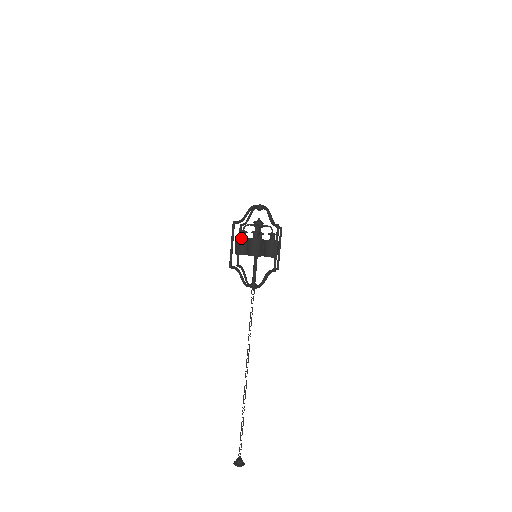
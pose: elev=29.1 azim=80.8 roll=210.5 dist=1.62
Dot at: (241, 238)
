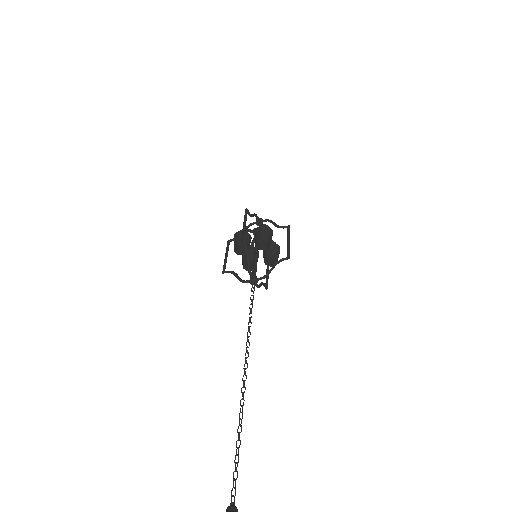
Dot at: occluded
